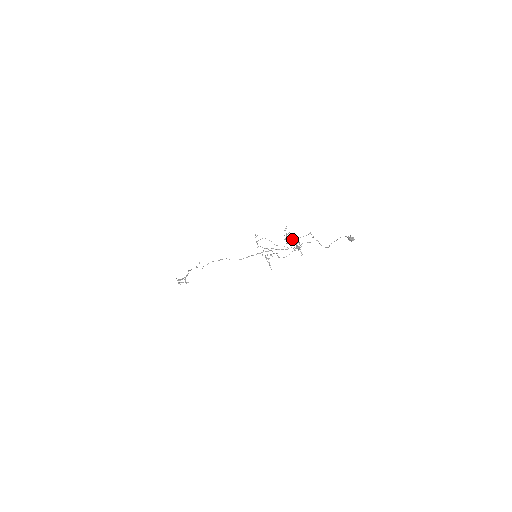
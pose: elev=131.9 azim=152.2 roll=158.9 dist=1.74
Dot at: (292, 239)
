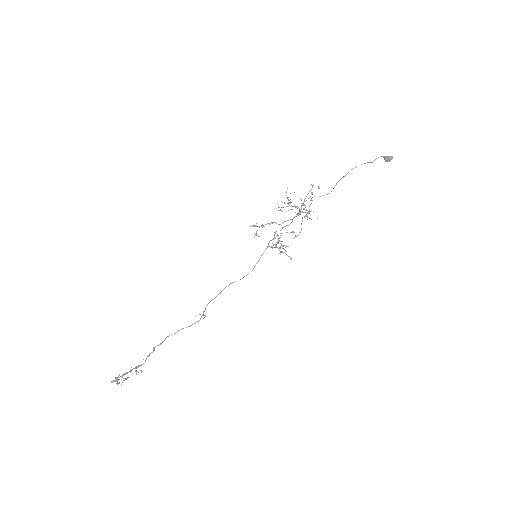
Dot at: (291, 206)
